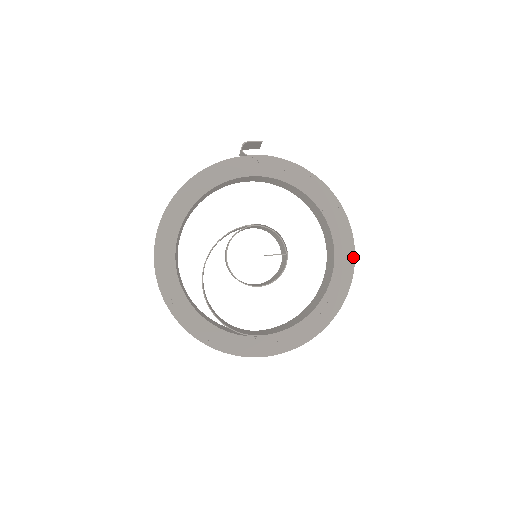
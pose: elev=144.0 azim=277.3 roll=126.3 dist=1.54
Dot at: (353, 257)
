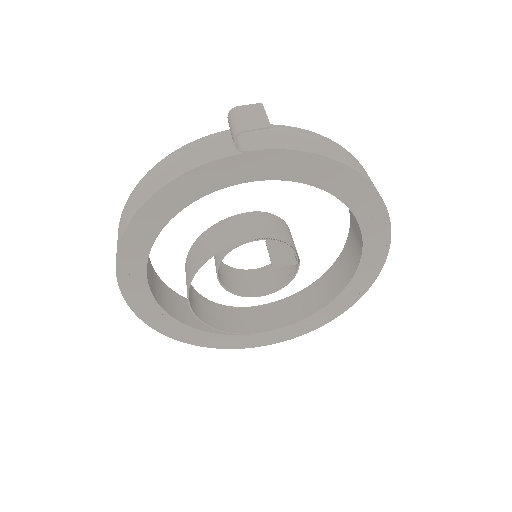
Dot at: (385, 256)
